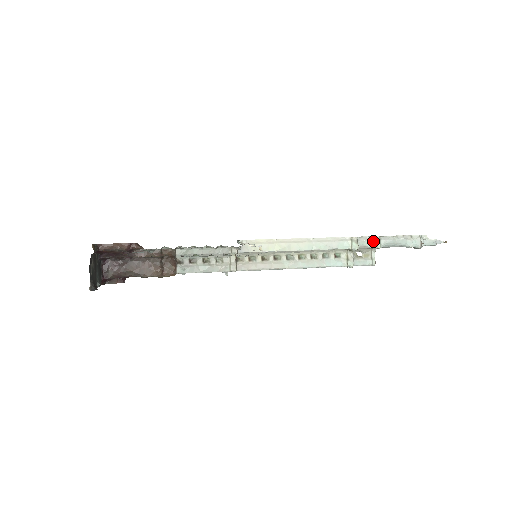
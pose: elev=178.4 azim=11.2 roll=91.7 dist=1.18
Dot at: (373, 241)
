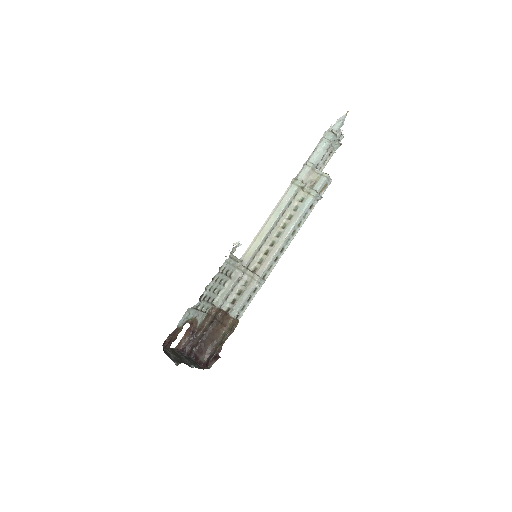
Dot at: (305, 168)
